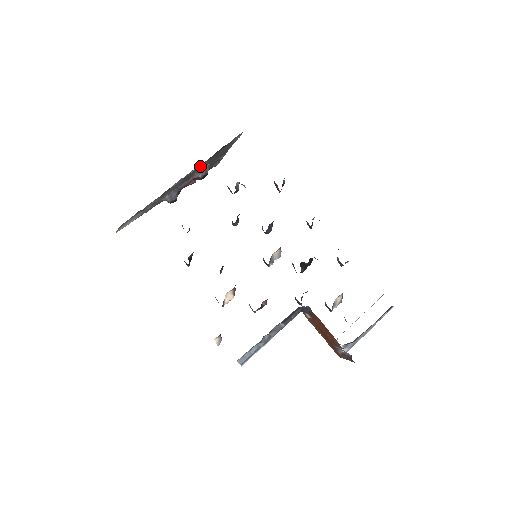
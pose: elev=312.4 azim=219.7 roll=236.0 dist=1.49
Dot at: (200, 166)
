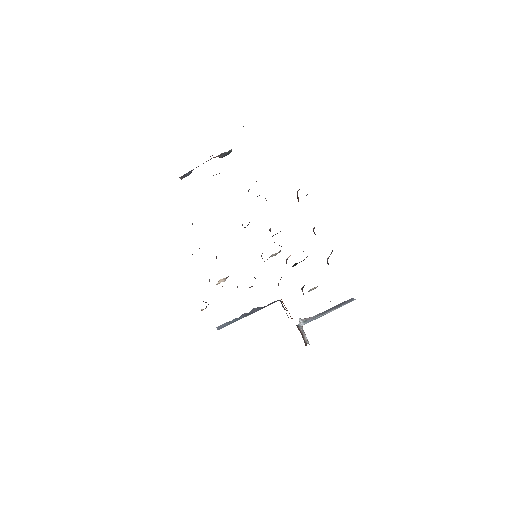
Dot at: occluded
